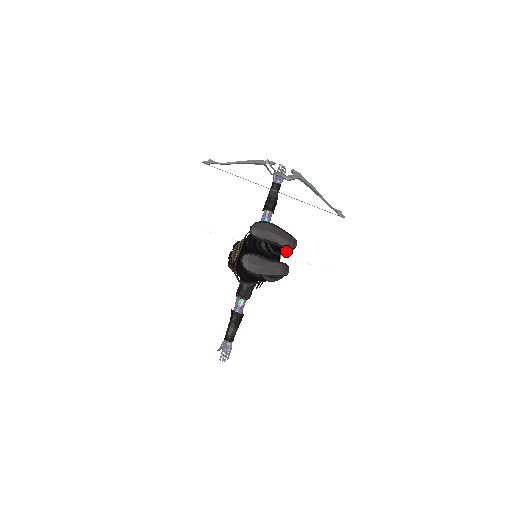
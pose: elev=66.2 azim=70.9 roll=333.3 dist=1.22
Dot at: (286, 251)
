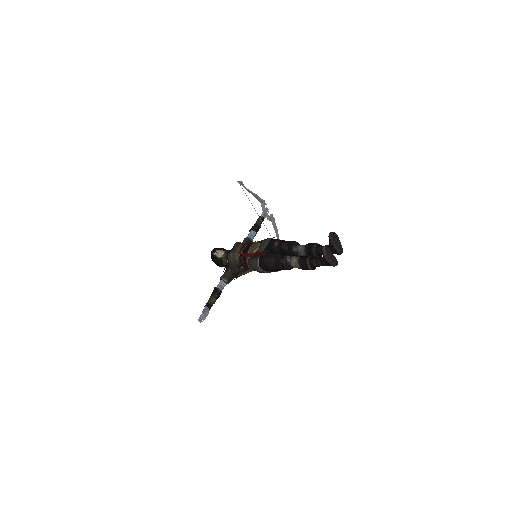
Dot at: (320, 256)
